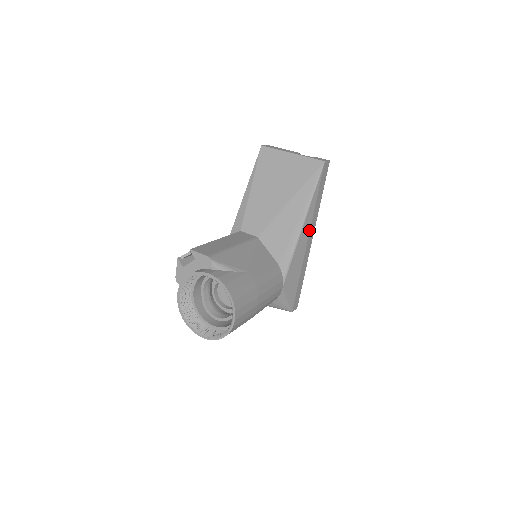
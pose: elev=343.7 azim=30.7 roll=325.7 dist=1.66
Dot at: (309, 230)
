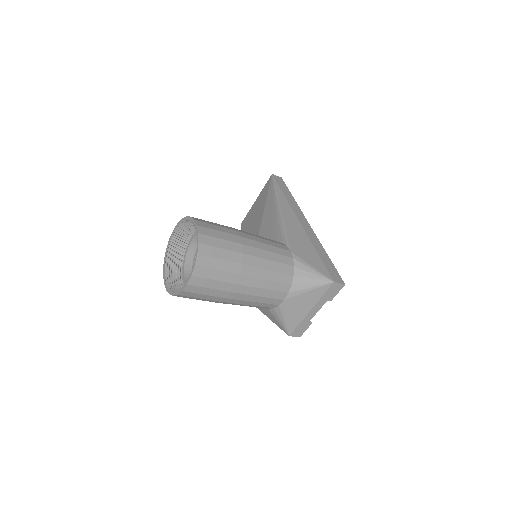
Dot at: (293, 213)
